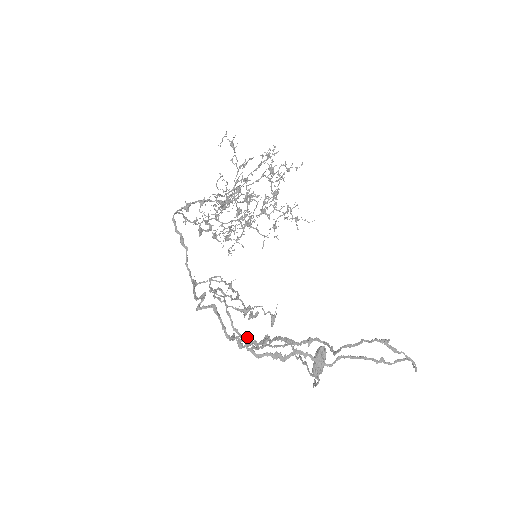
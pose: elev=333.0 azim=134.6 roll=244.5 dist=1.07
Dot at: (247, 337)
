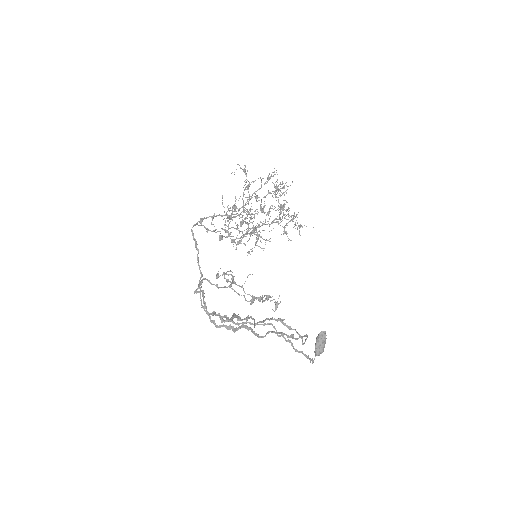
Dot at: (225, 315)
